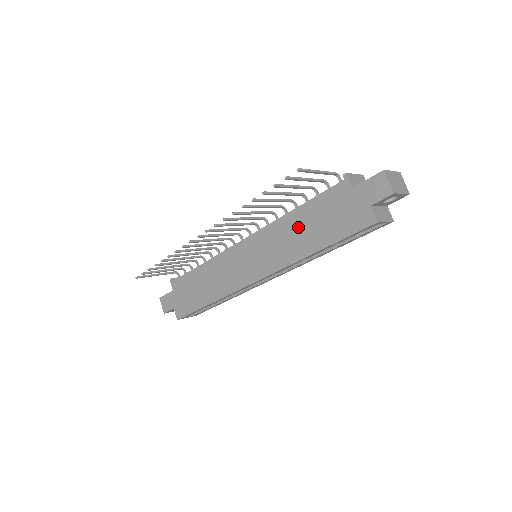
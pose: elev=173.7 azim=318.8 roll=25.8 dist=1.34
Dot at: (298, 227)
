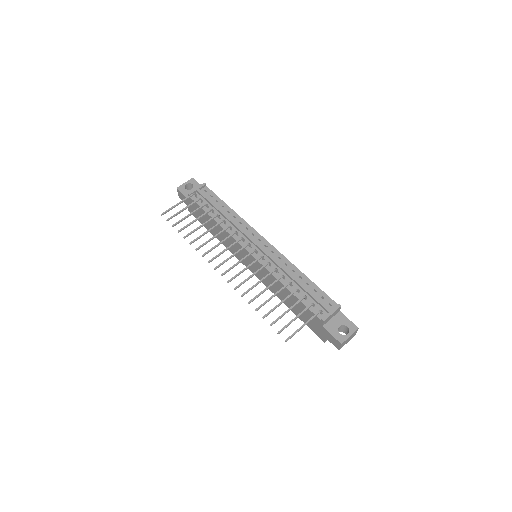
Dot at: (285, 294)
